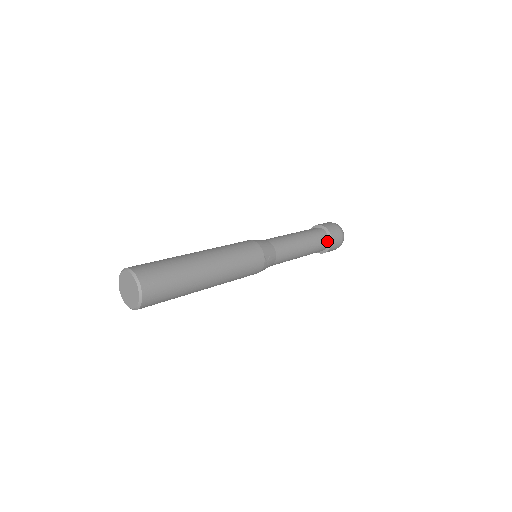
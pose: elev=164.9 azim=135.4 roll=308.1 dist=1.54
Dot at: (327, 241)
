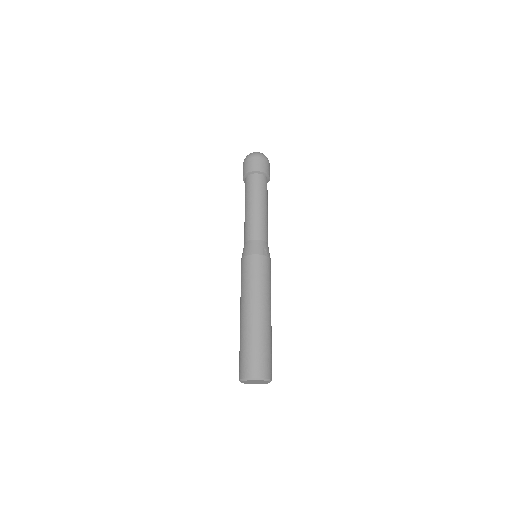
Dot at: (263, 177)
